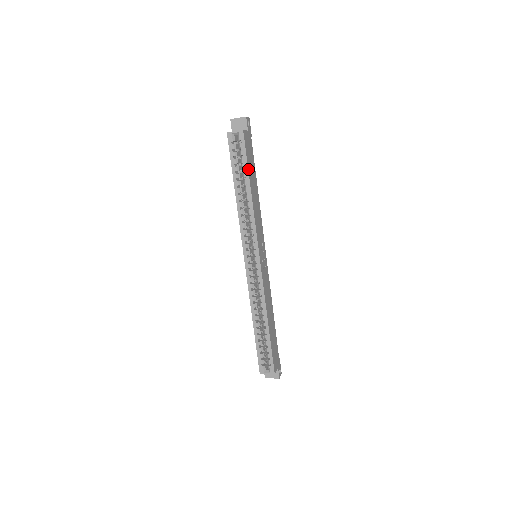
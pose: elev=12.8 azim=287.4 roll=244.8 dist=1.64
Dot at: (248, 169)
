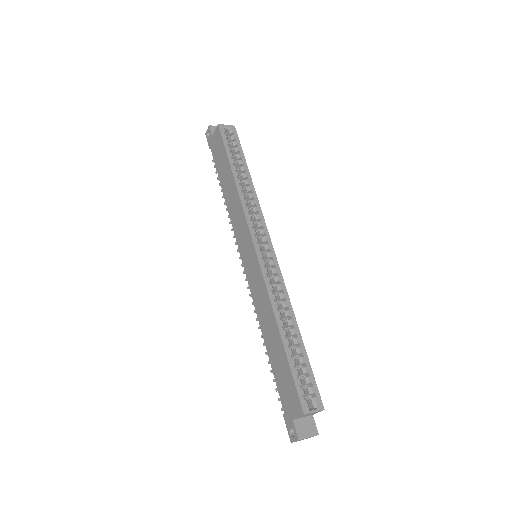
Dot at: (244, 158)
